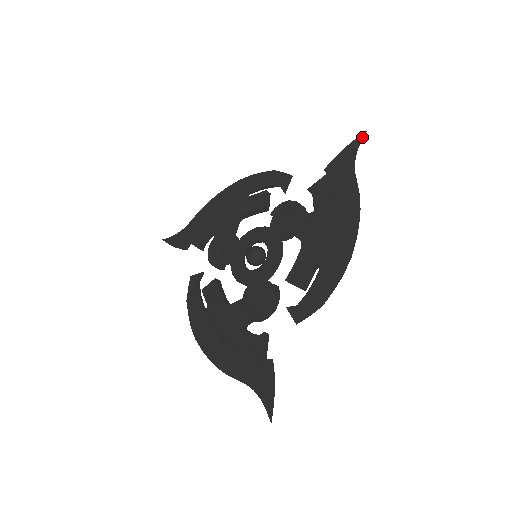
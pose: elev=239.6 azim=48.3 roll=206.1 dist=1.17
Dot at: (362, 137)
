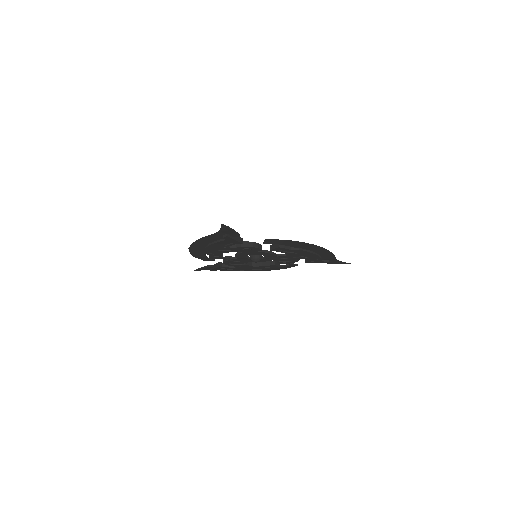
Dot at: (347, 263)
